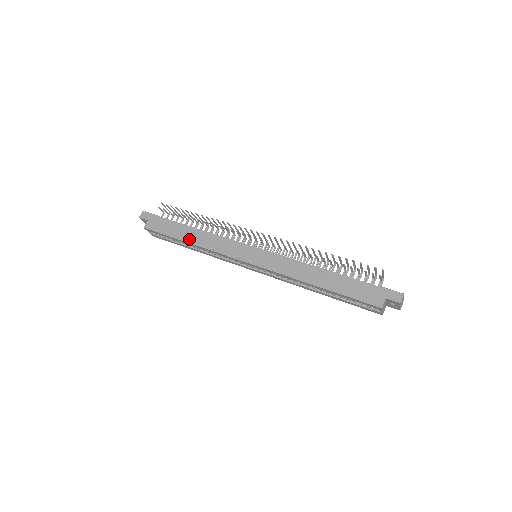
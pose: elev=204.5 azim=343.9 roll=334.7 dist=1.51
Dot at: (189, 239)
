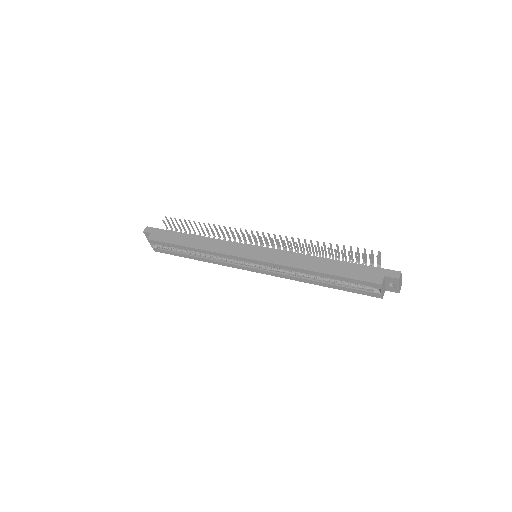
Dot at: (191, 244)
